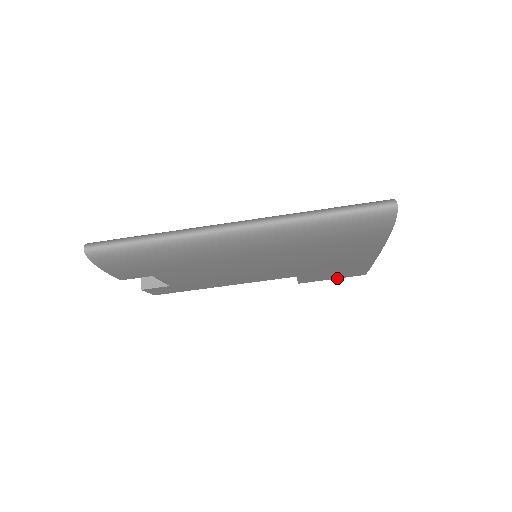
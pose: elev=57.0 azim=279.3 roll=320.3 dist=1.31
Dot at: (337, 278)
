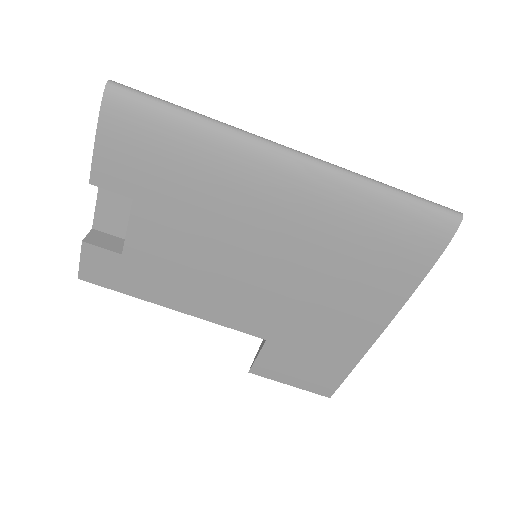
Dot at: (296, 386)
